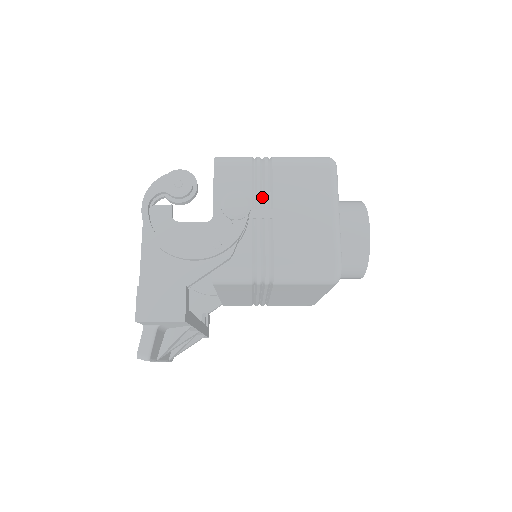
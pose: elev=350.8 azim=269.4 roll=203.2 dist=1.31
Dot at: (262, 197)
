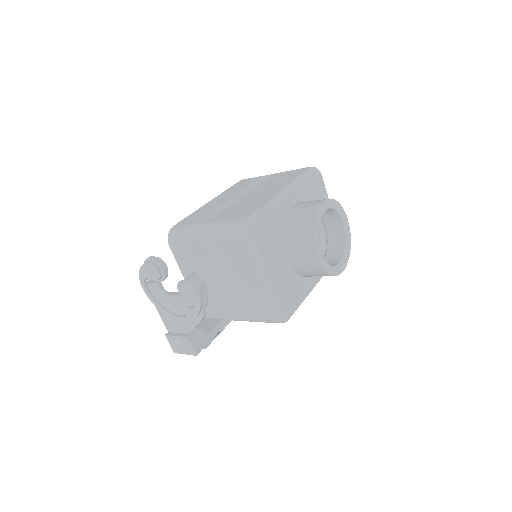
Dot at: (209, 267)
